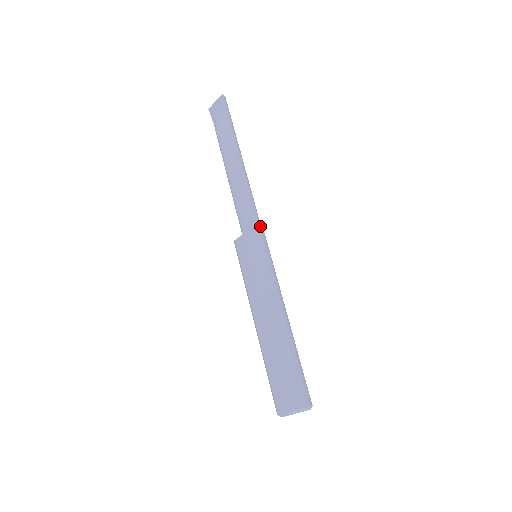
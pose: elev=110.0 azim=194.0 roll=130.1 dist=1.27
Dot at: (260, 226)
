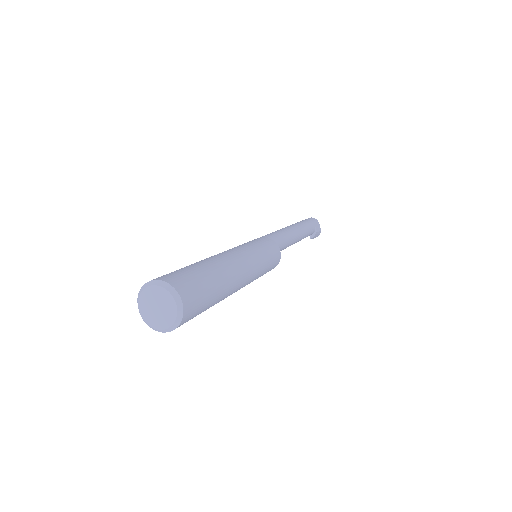
Dot at: (266, 236)
